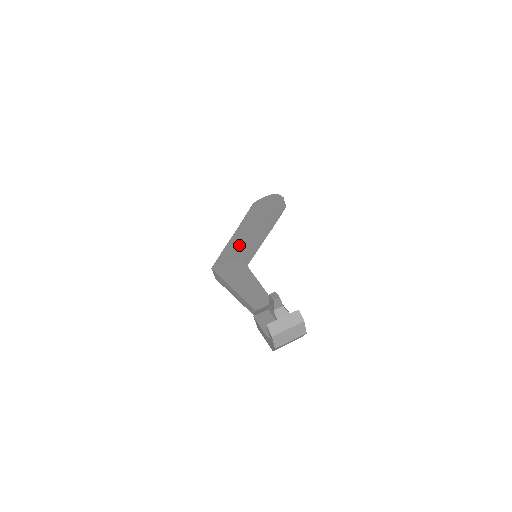
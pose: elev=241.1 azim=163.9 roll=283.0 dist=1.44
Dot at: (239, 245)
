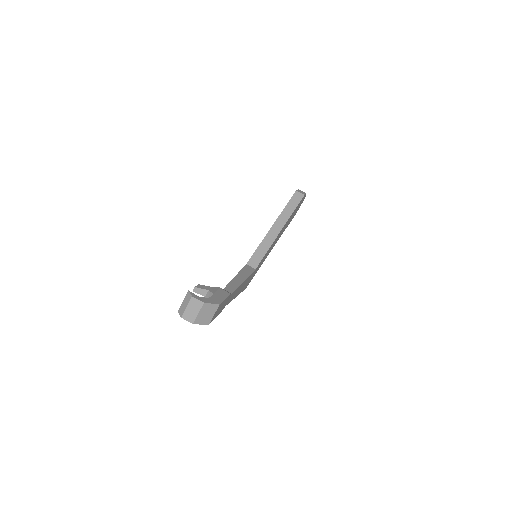
Dot at: occluded
